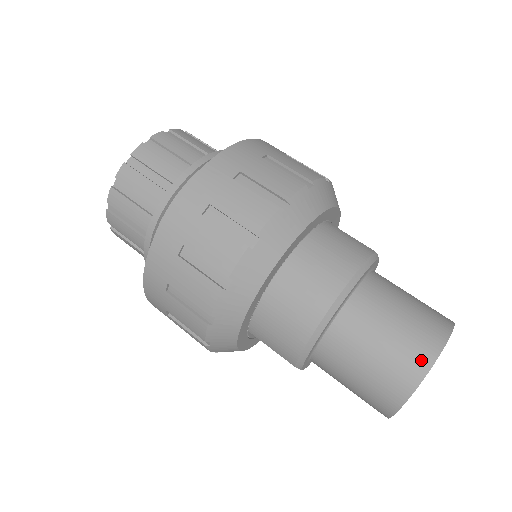
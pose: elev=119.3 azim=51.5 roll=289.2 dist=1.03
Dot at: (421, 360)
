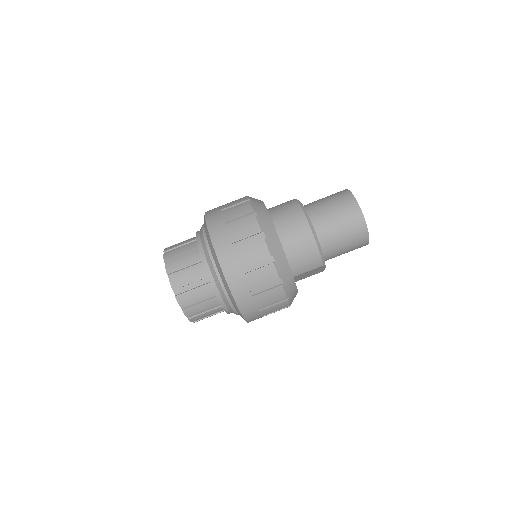
Dot at: (354, 208)
